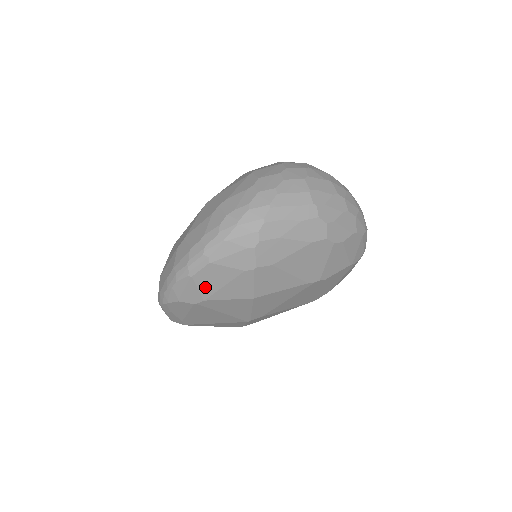
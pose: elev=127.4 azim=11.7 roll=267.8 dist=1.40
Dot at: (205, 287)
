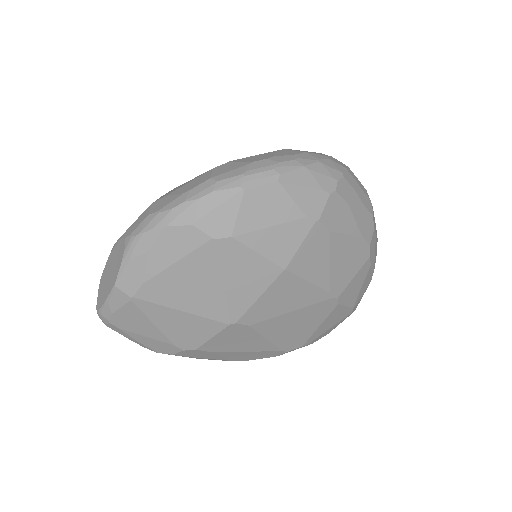
Dot at: (248, 215)
